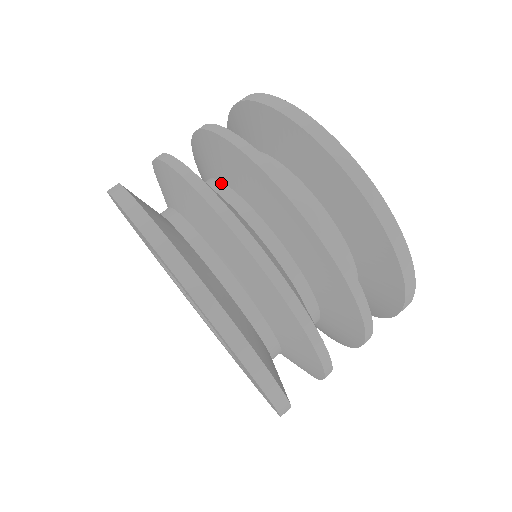
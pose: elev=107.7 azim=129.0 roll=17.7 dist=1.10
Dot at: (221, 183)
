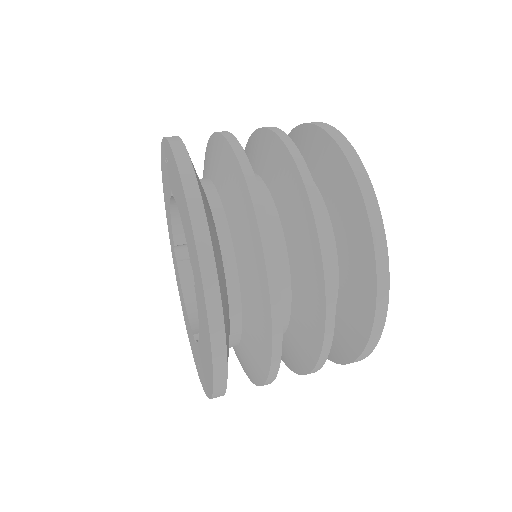
Dot at: occluded
